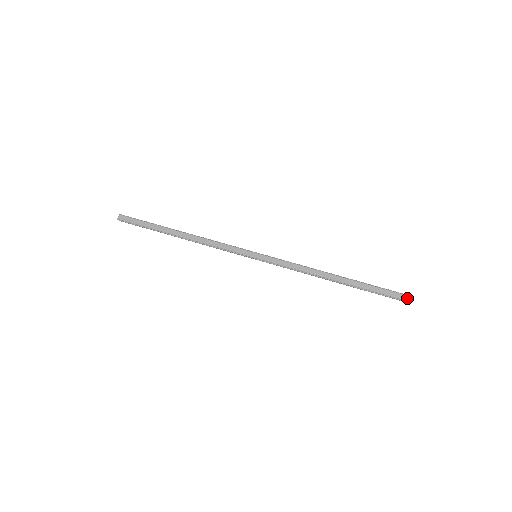
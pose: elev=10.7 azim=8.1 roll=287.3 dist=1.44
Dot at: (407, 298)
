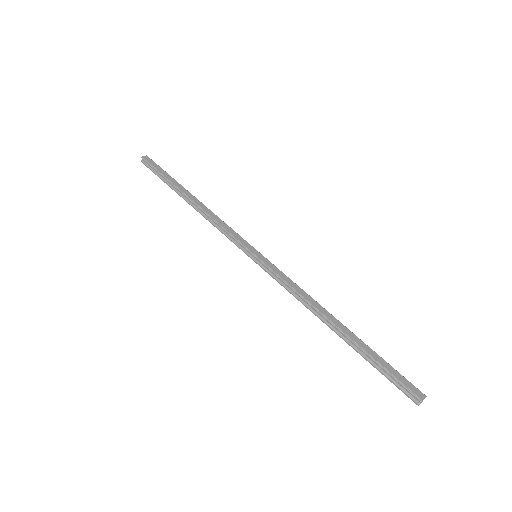
Dot at: (419, 393)
